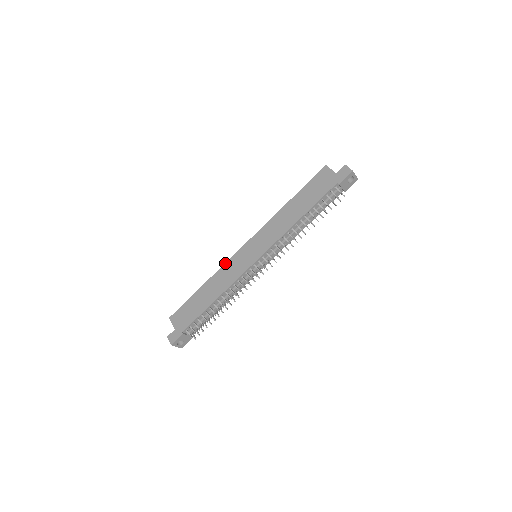
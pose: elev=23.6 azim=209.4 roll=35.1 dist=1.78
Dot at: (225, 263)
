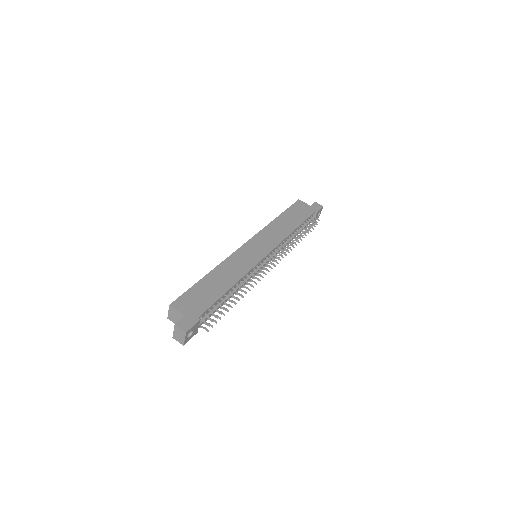
Dot at: occluded
